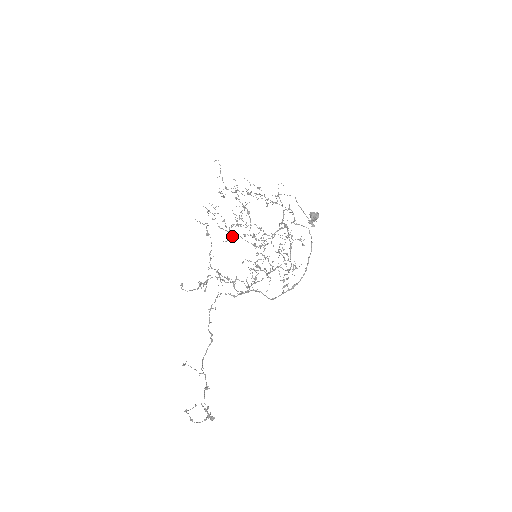
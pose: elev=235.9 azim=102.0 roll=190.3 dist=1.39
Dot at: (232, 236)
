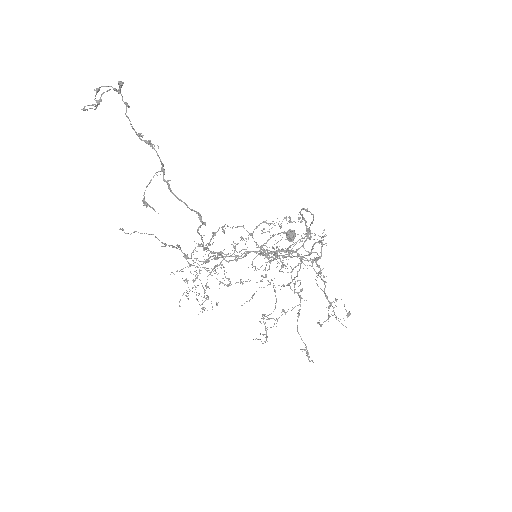
Dot at: (268, 319)
